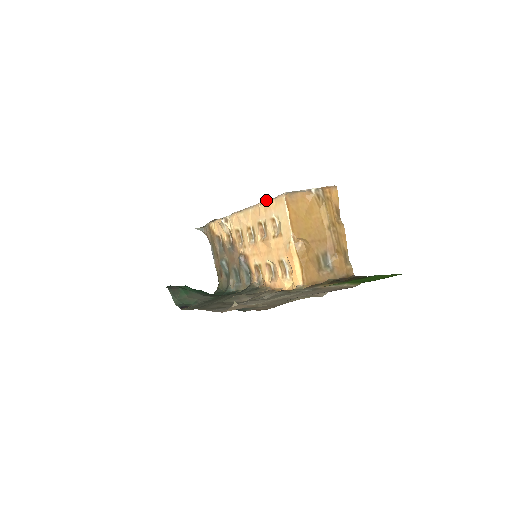
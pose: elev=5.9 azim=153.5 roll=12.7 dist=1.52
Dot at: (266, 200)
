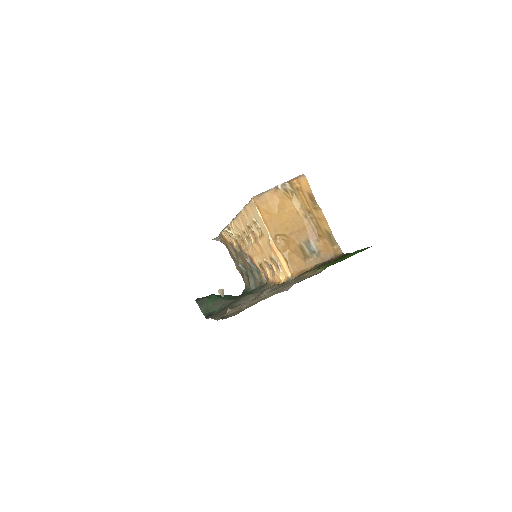
Dot at: (244, 206)
